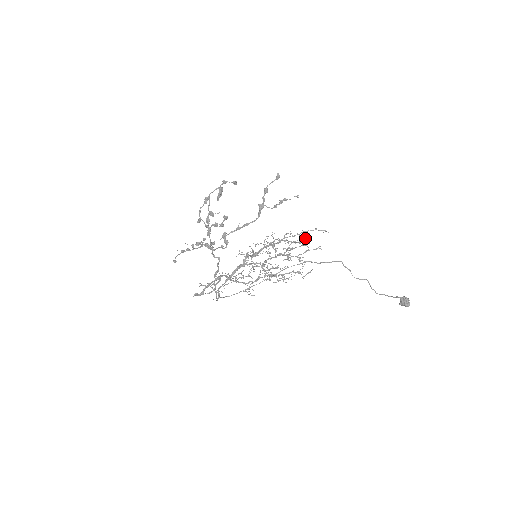
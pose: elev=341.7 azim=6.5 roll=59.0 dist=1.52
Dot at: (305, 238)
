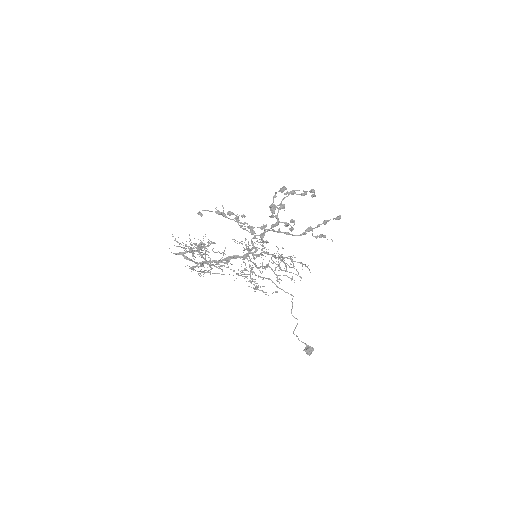
Dot at: occluded
